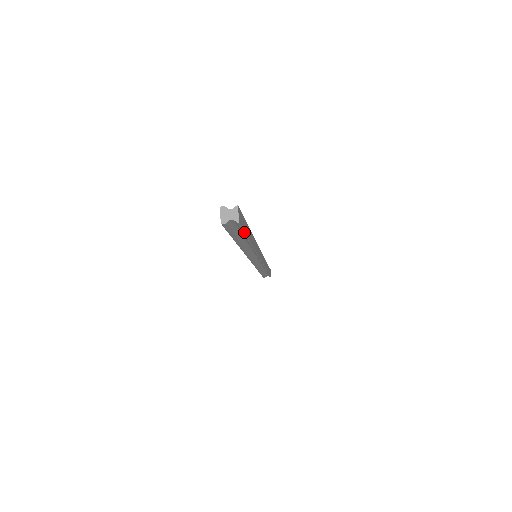
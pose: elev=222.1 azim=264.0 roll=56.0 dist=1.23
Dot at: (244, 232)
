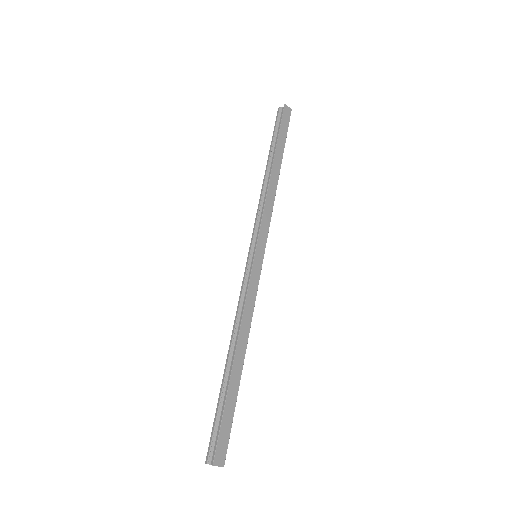
Dot at: (231, 426)
